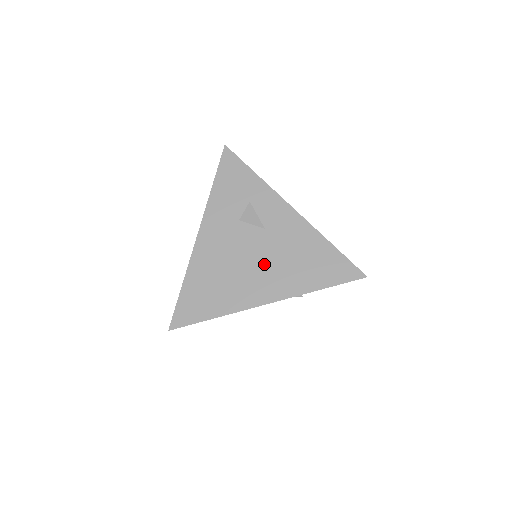
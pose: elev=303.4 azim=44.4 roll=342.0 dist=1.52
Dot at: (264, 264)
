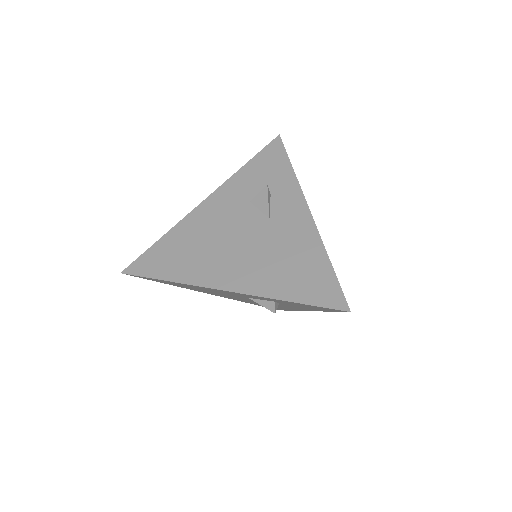
Dot at: (247, 251)
